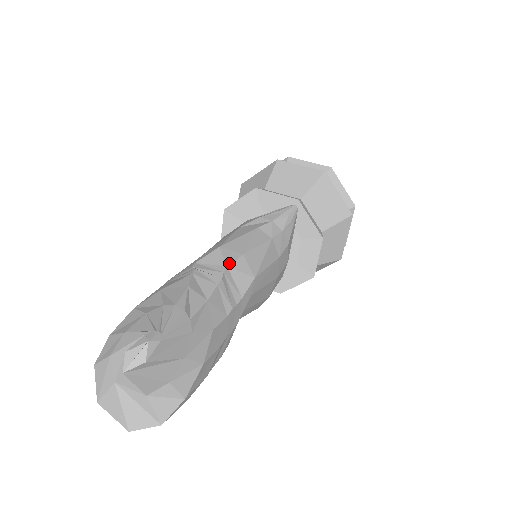
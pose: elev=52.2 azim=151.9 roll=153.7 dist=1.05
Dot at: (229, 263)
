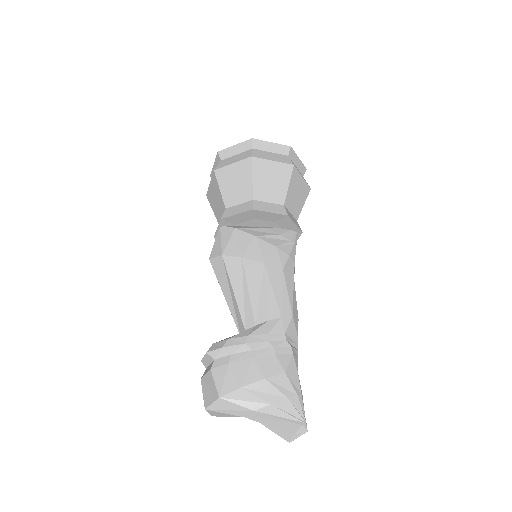
Dot at: occluded
